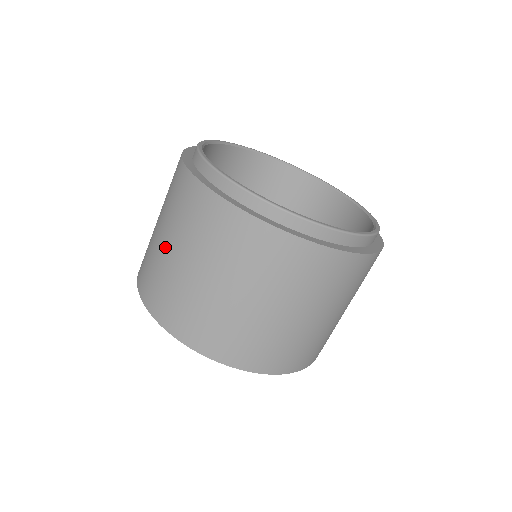
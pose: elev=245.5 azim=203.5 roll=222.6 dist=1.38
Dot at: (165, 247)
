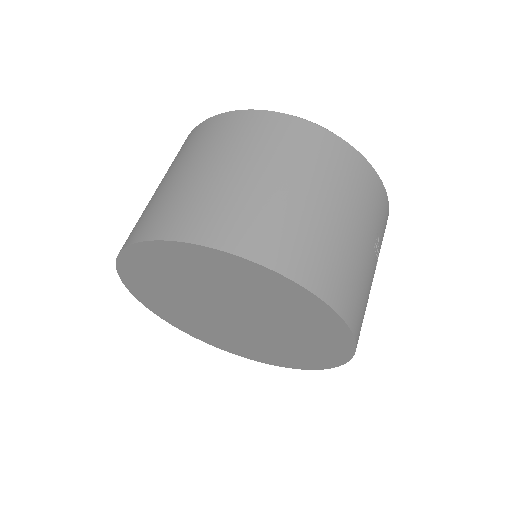
Dot at: occluded
